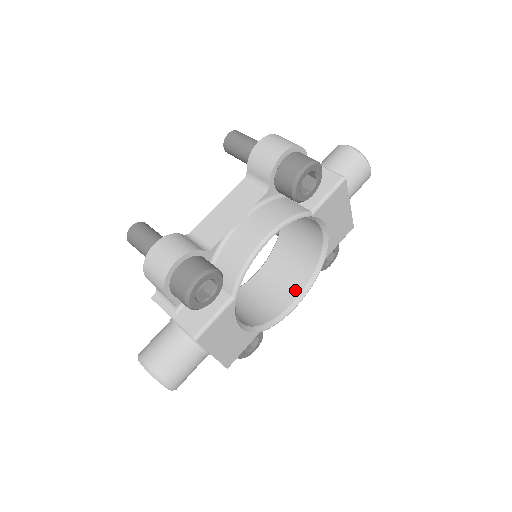
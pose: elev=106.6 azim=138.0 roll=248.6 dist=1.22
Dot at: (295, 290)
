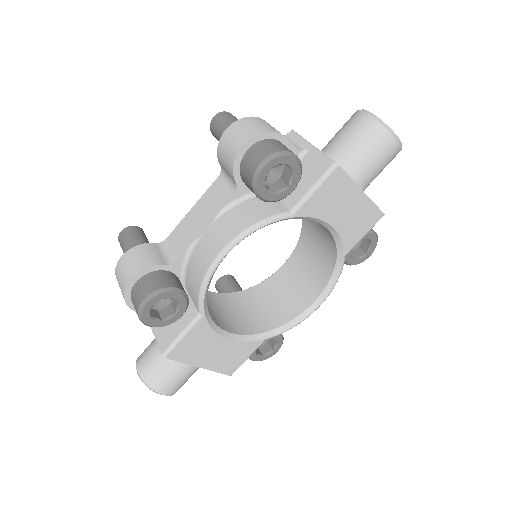
Dot at: (315, 290)
